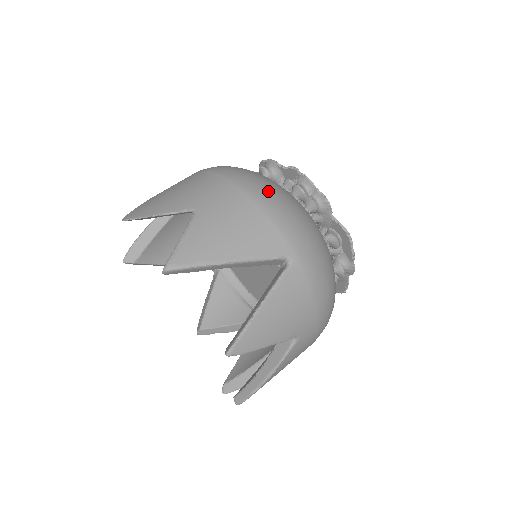
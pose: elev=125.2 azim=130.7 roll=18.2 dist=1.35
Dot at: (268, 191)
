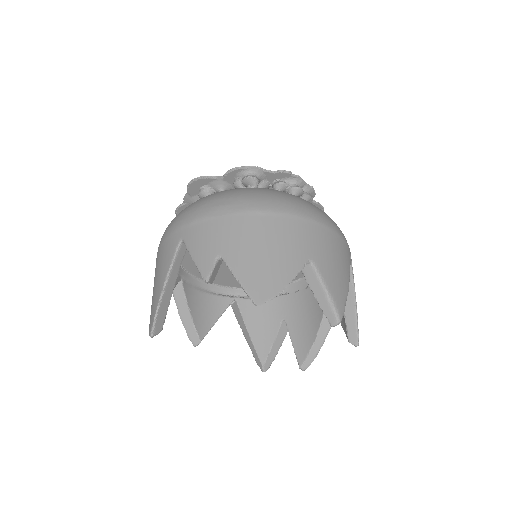
Dot at: (317, 210)
